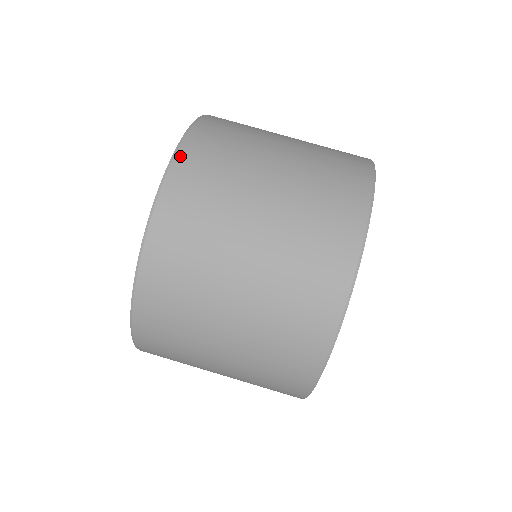
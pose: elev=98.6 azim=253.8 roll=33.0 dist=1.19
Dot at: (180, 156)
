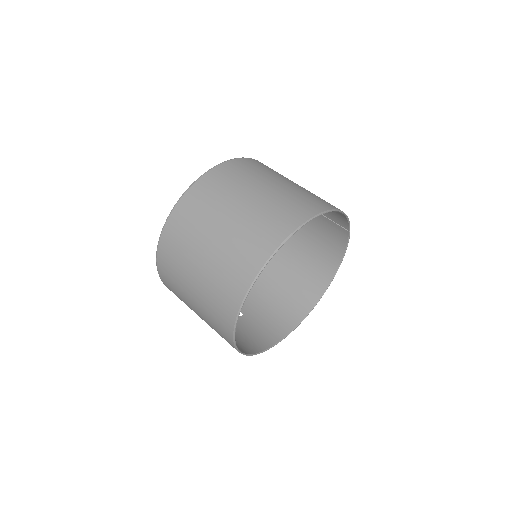
Dot at: (189, 192)
